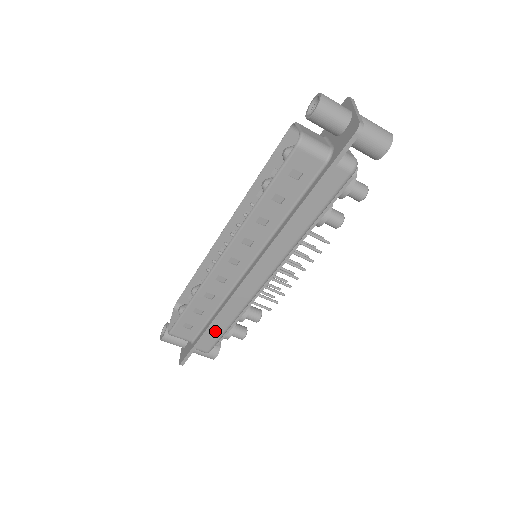
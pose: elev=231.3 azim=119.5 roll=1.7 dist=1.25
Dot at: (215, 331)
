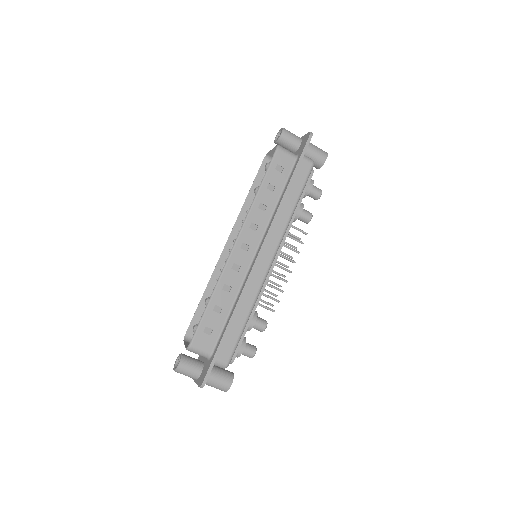
Dot at: (234, 331)
